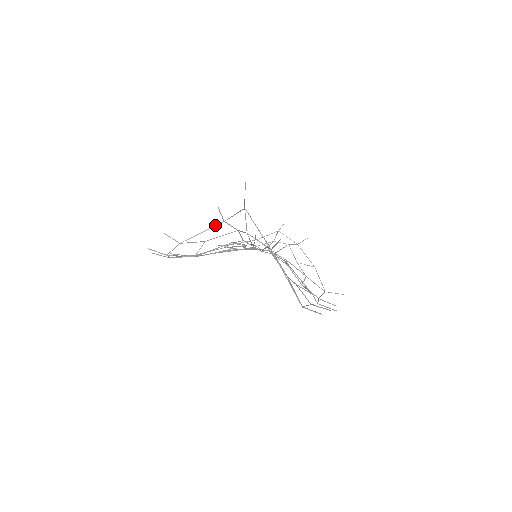
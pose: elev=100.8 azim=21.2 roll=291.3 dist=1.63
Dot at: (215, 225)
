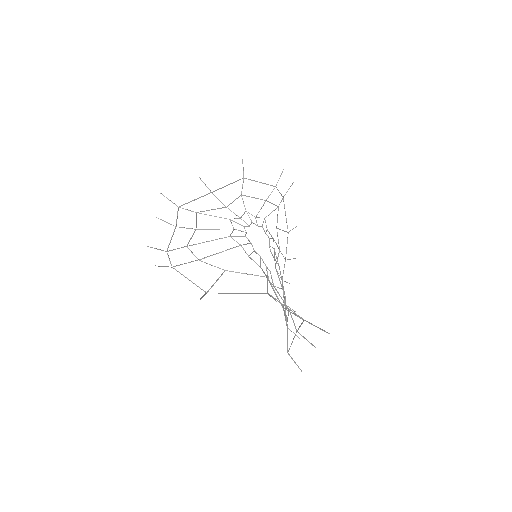
Dot at: (256, 293)
